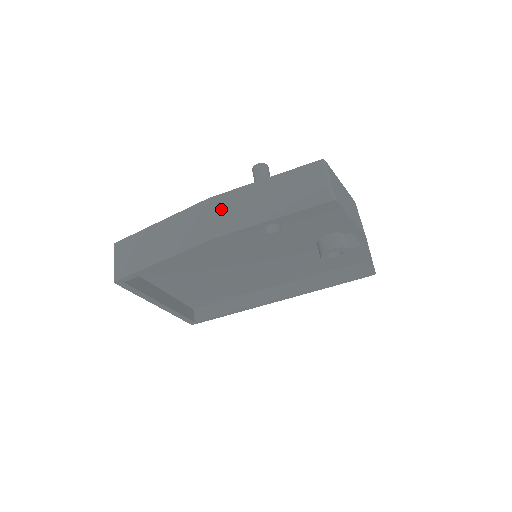
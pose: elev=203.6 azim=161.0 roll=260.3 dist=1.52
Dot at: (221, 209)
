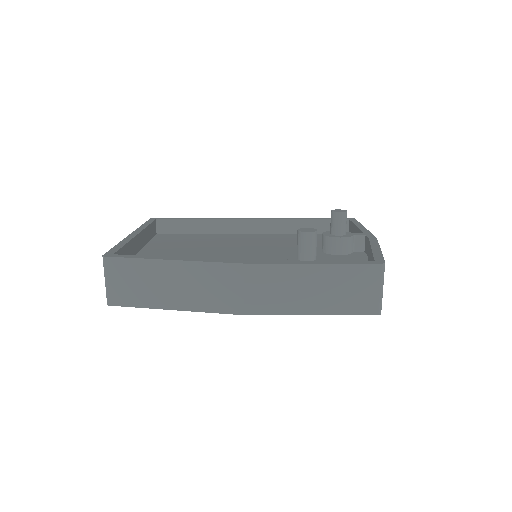
Dot at: (257, 283)
